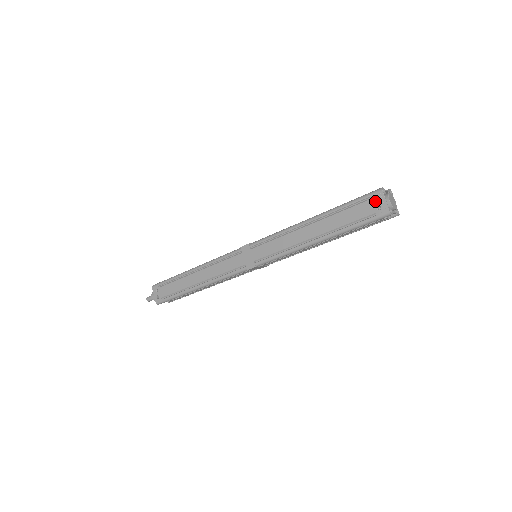
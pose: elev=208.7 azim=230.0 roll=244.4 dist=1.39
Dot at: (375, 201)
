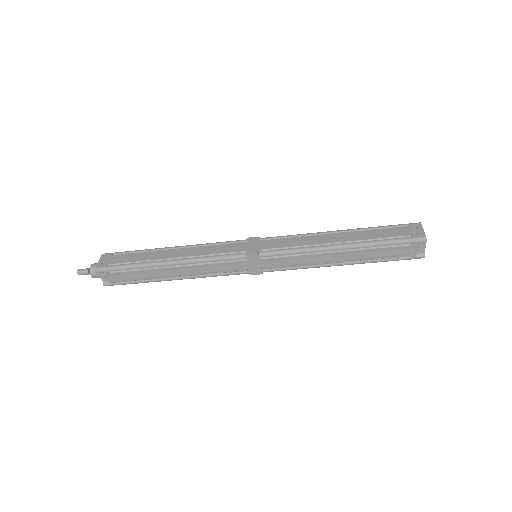
Dot at: (412, 228)
